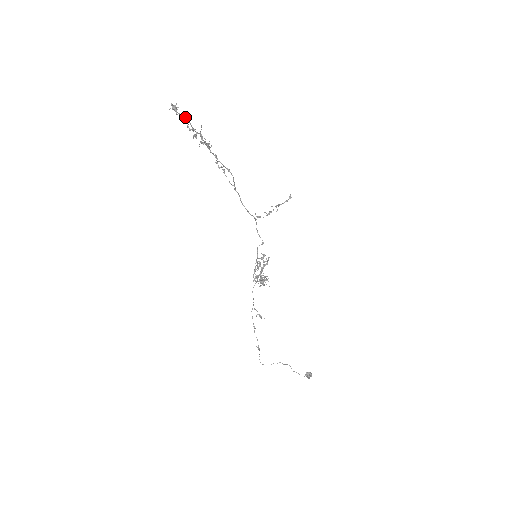
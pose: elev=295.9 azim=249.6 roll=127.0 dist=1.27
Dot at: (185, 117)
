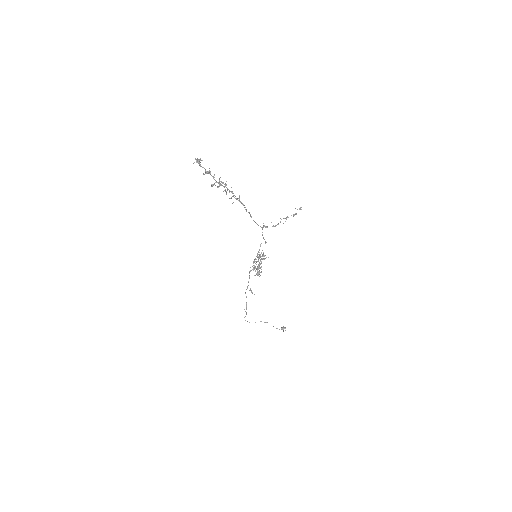
Dot at: (206, 171)
